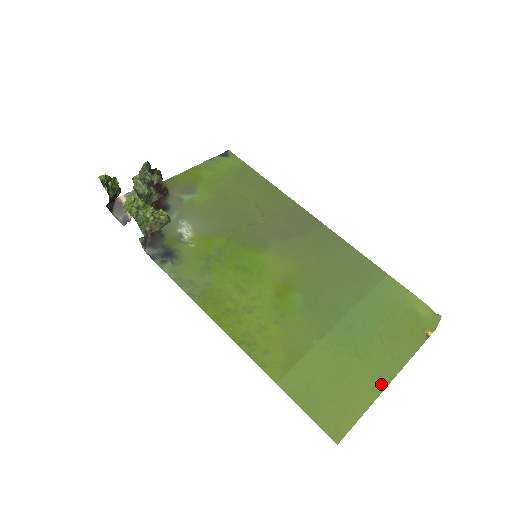
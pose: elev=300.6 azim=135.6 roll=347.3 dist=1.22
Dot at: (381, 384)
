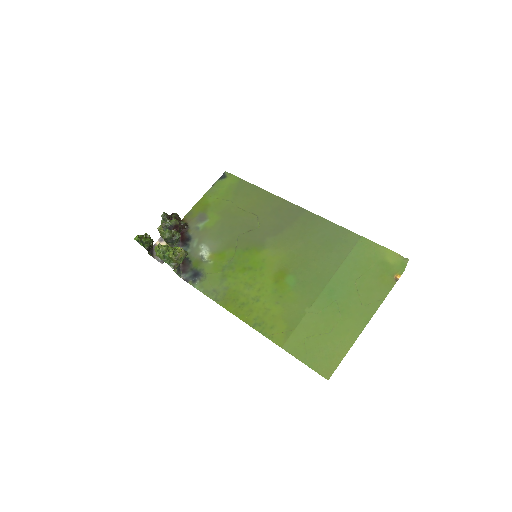
Dot at: (359, 329)
